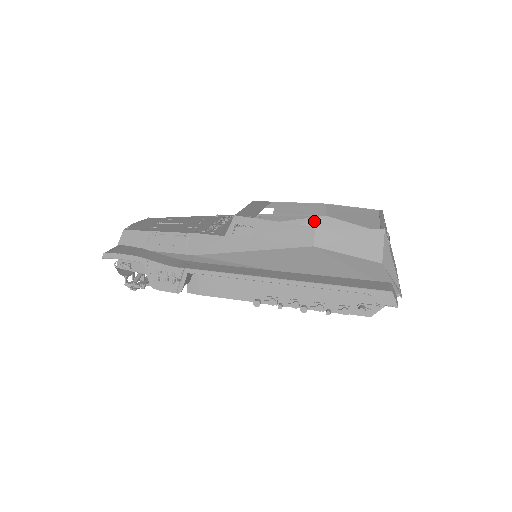
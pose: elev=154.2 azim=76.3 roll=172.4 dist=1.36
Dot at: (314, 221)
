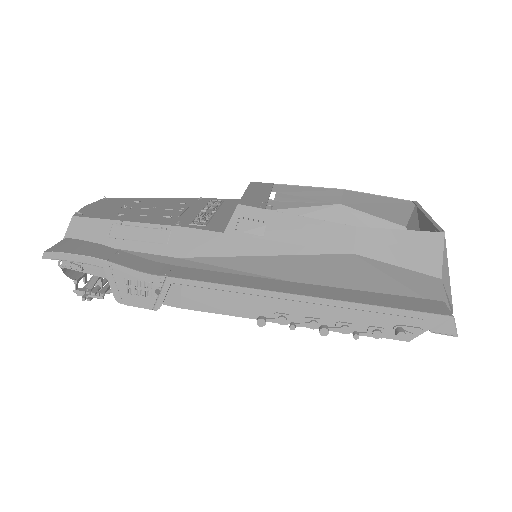
Dot at: (325, 210)
